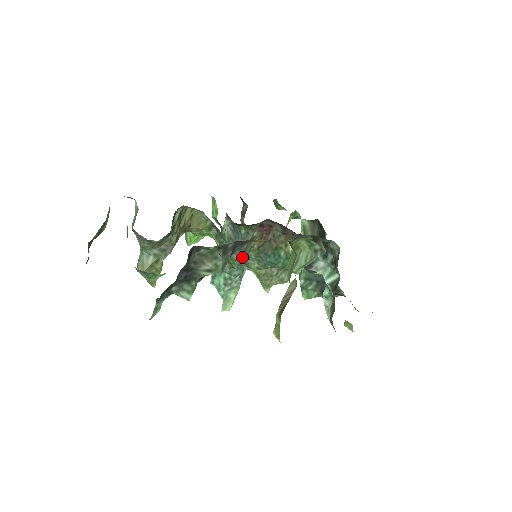
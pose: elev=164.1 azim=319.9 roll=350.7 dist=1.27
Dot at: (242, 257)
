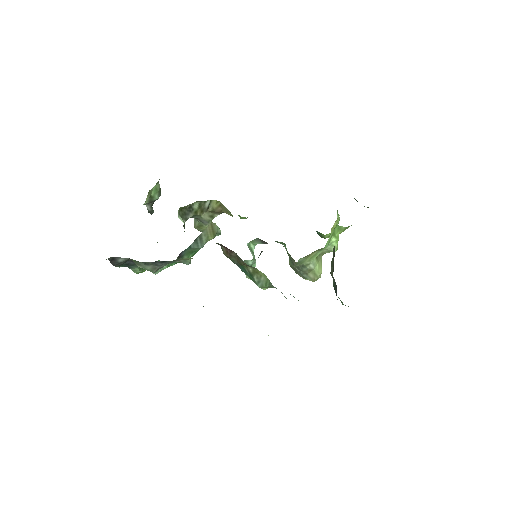
Dot at: occluded
